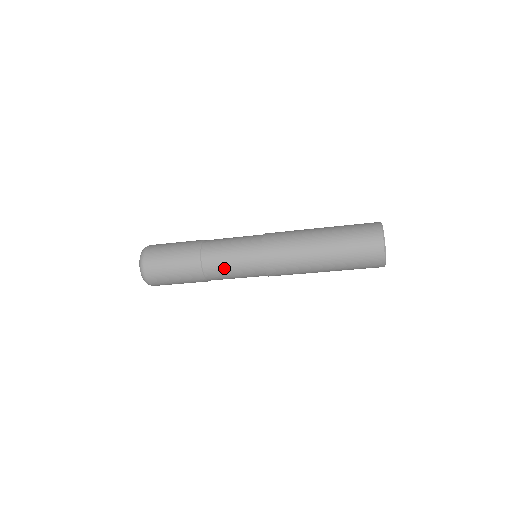
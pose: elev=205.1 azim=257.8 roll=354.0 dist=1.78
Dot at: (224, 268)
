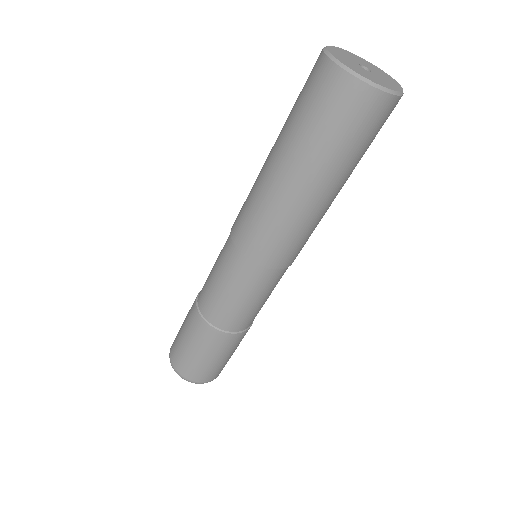
Dot at: (245, 311)
